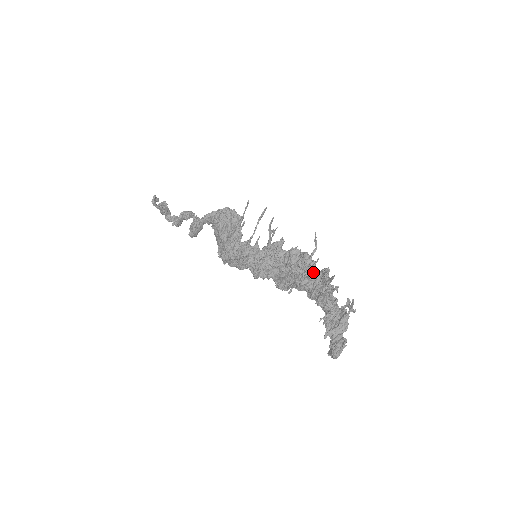
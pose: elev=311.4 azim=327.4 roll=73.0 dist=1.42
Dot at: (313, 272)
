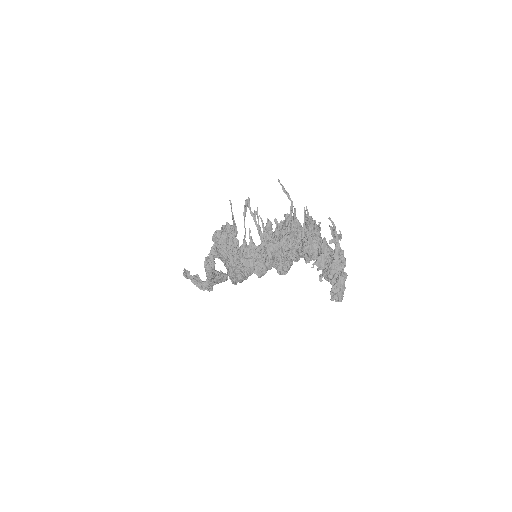
Dot at: (298, 229)
